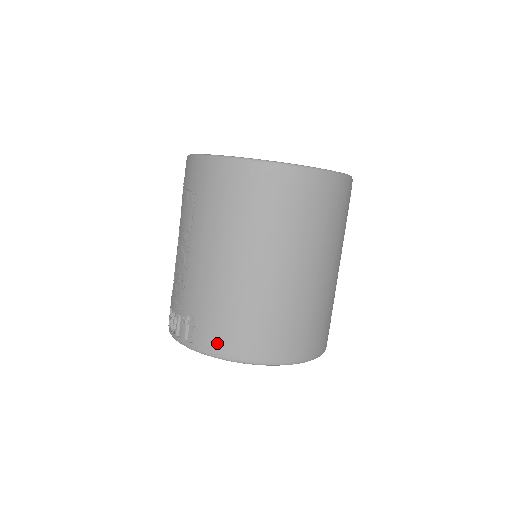
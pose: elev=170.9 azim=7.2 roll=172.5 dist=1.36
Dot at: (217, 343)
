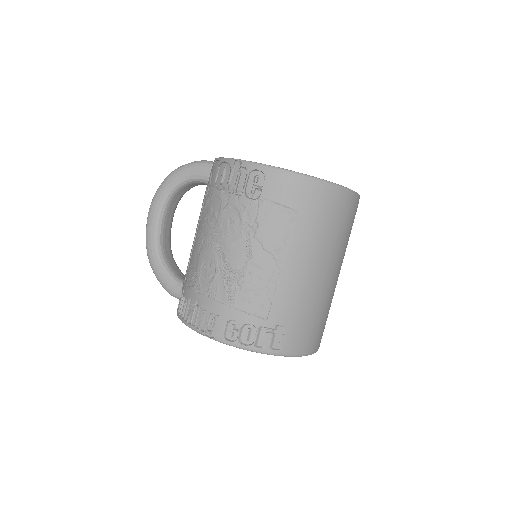
Dot at: (302, 344)
